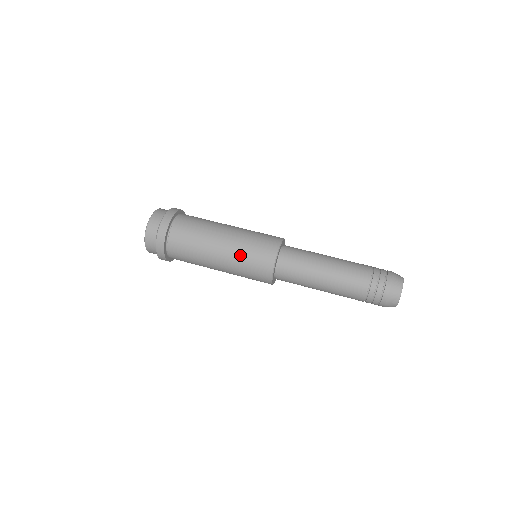
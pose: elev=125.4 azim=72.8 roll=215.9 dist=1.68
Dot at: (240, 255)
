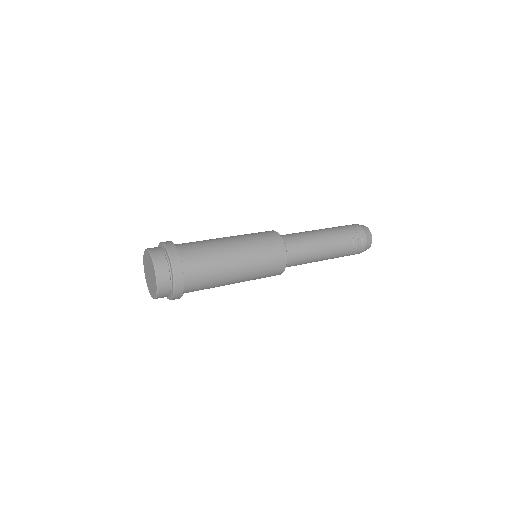
Dot at: (254, 248)
